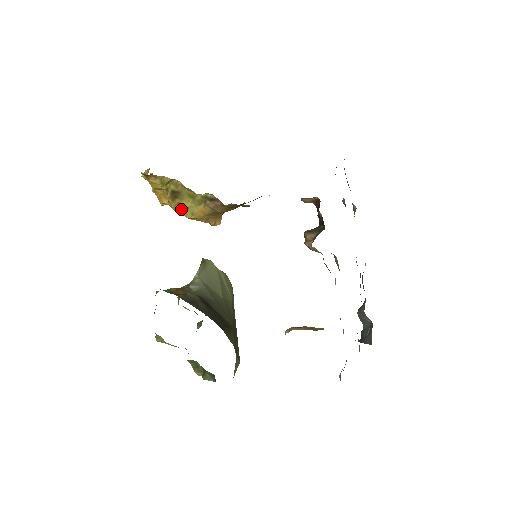
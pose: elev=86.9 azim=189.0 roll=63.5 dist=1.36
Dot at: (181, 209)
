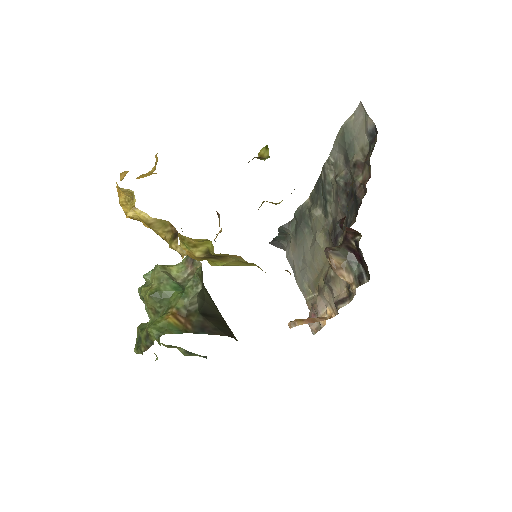
Dot at: (213, 264)
